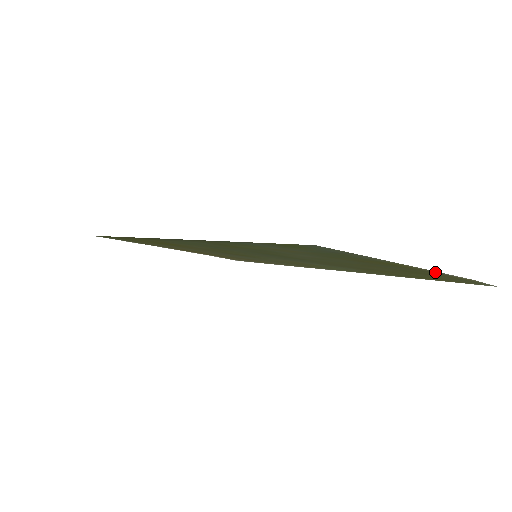
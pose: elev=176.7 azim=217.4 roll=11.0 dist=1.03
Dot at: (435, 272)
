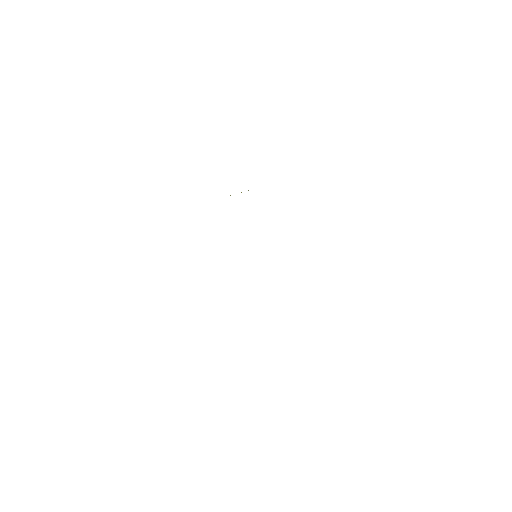
Dot at: occluded
